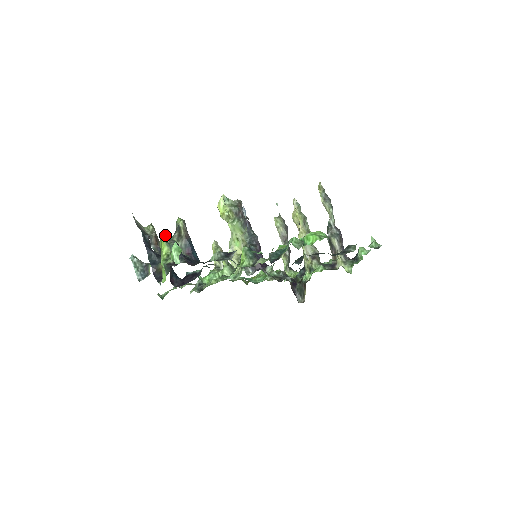
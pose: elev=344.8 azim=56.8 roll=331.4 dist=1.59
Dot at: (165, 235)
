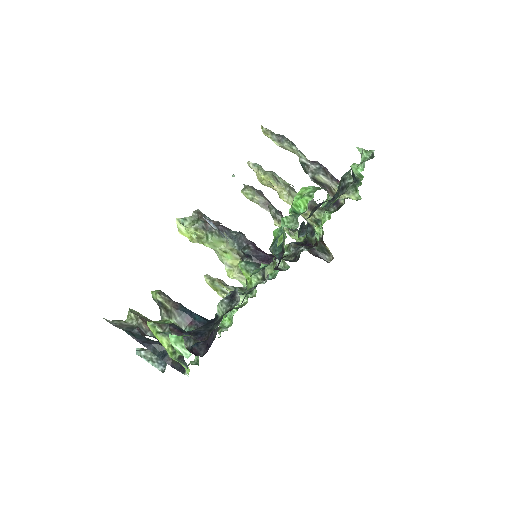
Dot at: (152, 326)
